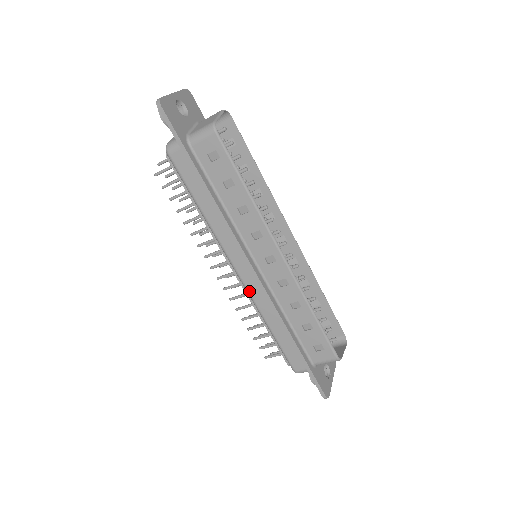
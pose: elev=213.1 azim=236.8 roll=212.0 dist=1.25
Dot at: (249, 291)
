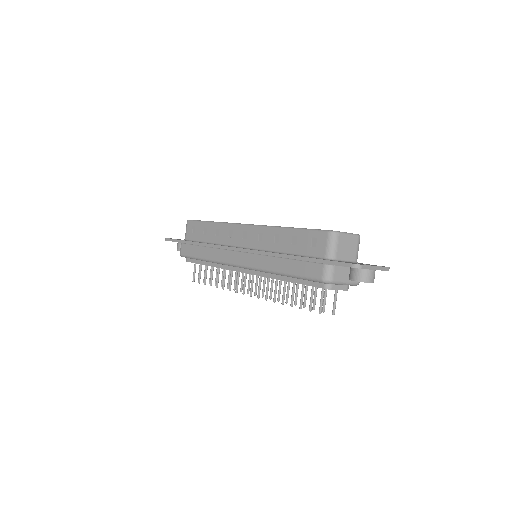
Dot at: (252, 266)
